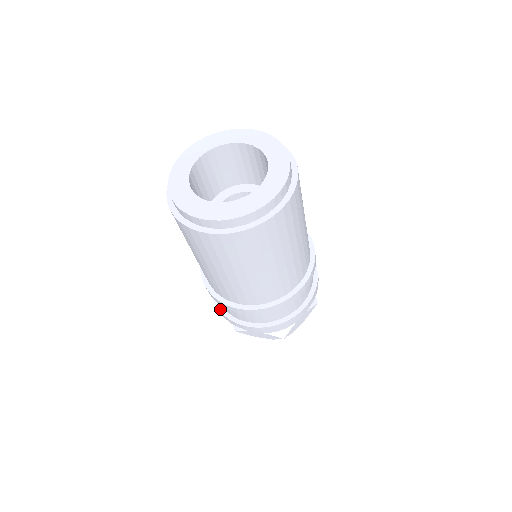
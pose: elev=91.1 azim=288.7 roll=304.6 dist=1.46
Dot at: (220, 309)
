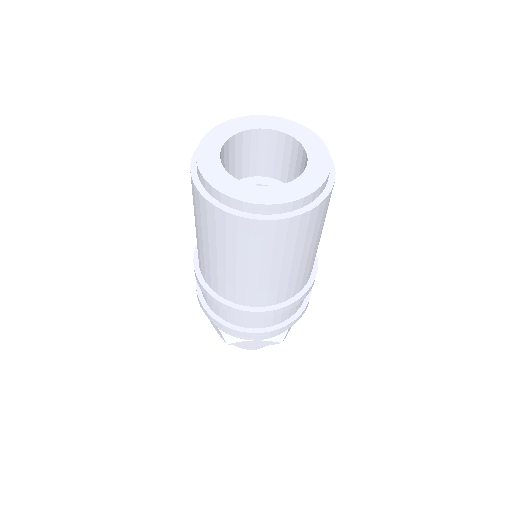
Dot at: (218, 320)
